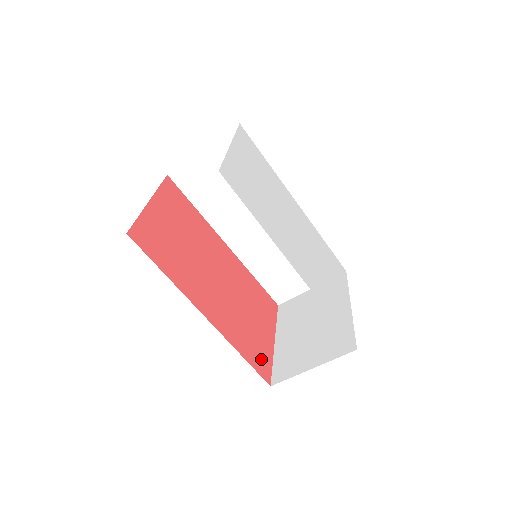
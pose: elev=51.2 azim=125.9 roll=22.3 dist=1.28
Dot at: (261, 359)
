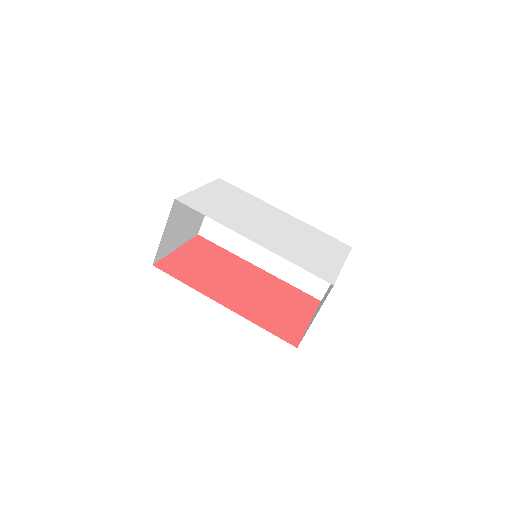
Dot at: (288, 331)
